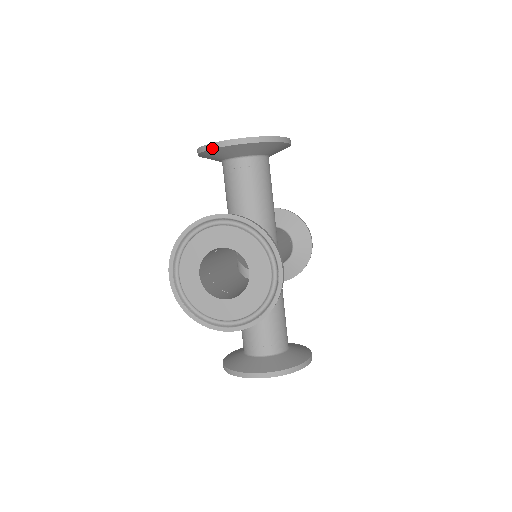
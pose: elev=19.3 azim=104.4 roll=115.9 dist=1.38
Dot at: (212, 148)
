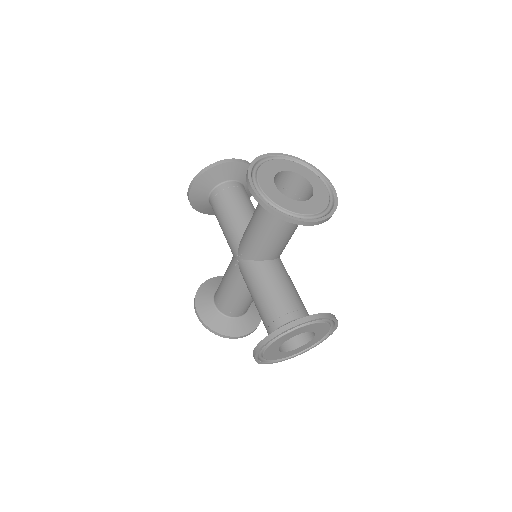
Dot at: (293, 223)
